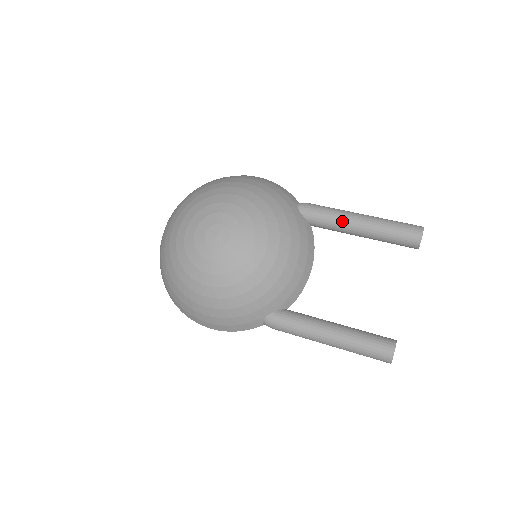
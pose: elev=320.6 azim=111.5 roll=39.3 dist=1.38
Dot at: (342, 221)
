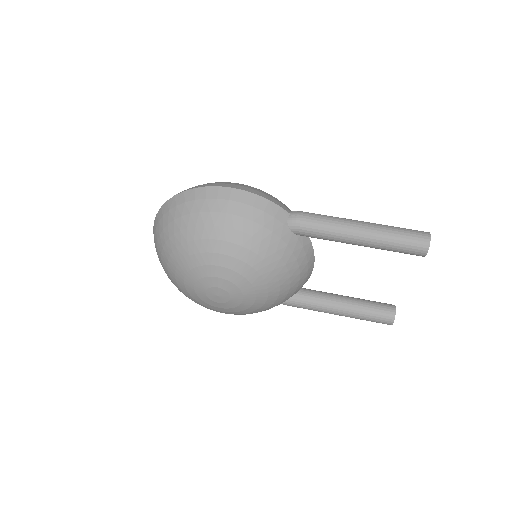
Dot at: (340, 241)
